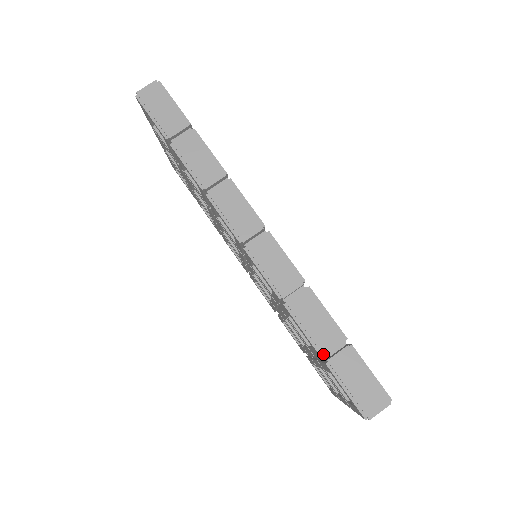
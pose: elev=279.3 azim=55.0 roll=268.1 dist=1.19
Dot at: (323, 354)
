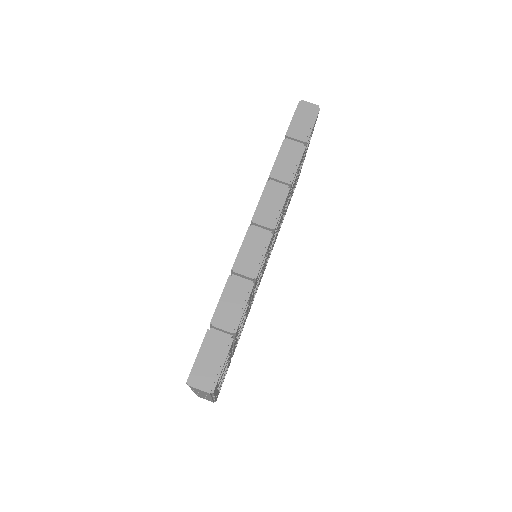
Dot at: (213, 322)
